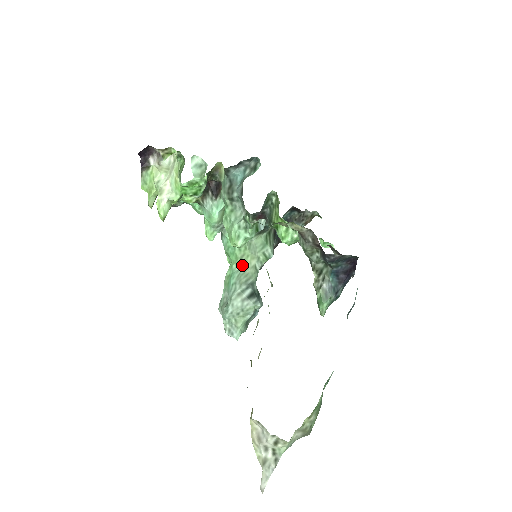
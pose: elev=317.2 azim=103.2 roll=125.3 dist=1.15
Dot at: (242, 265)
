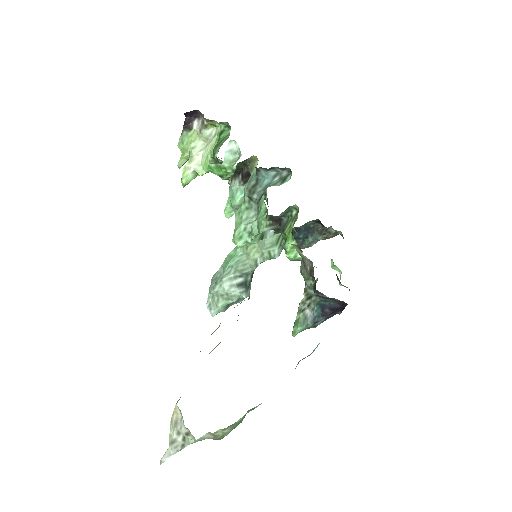
Dot at: (246, 252)
